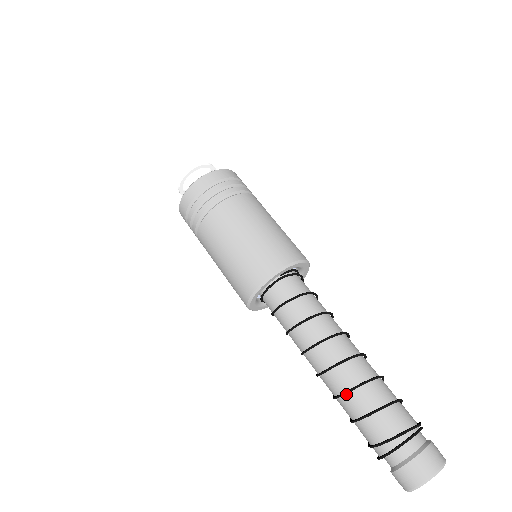
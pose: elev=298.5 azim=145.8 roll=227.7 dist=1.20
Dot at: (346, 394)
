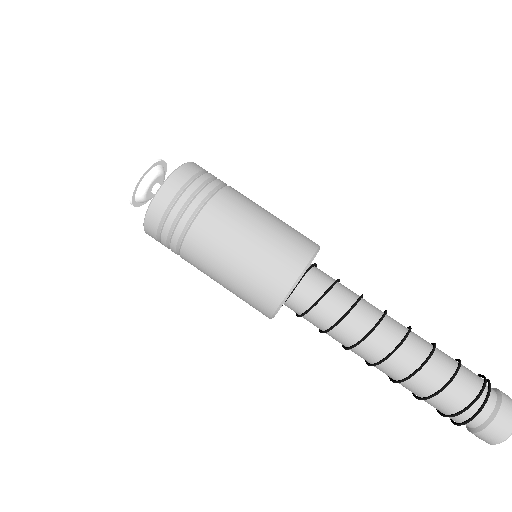
Dot at: (414, 375)
